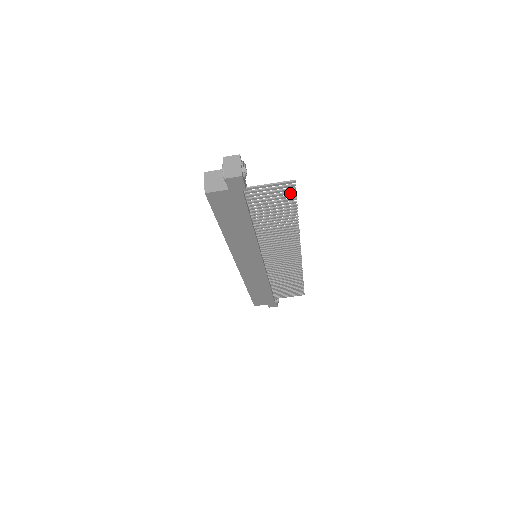
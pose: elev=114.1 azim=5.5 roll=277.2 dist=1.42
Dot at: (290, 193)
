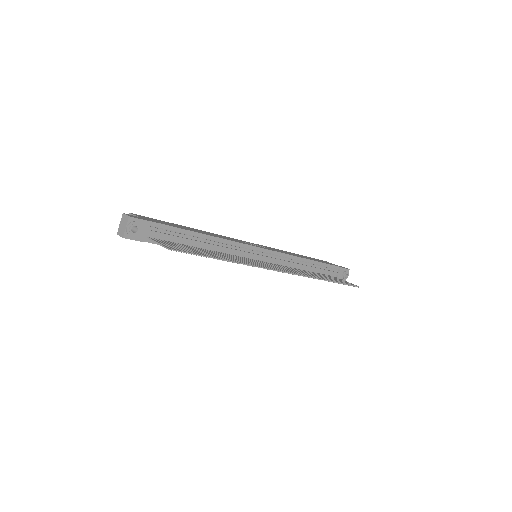
Dot at: (183, 252)
